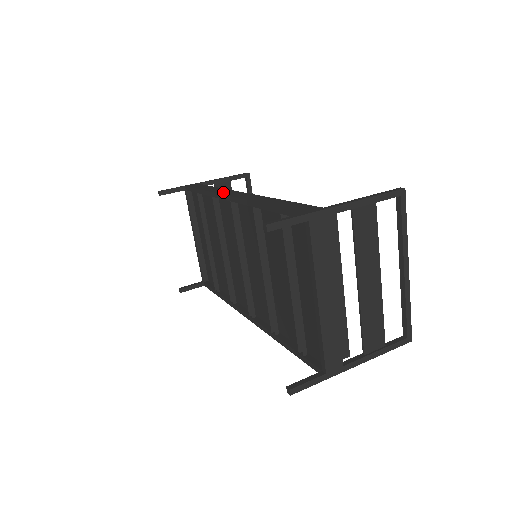
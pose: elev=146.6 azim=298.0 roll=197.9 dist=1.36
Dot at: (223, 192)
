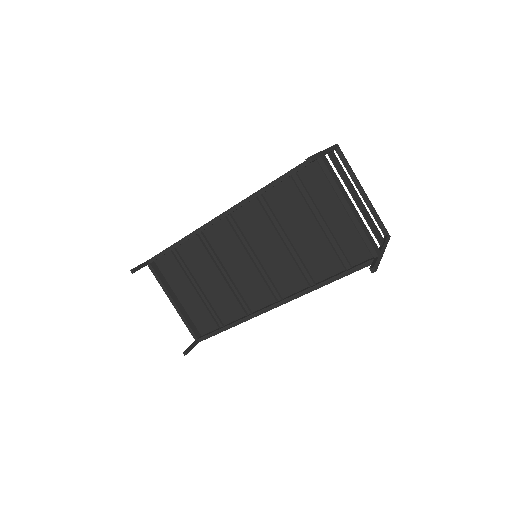
Dot at: (208, 222)
